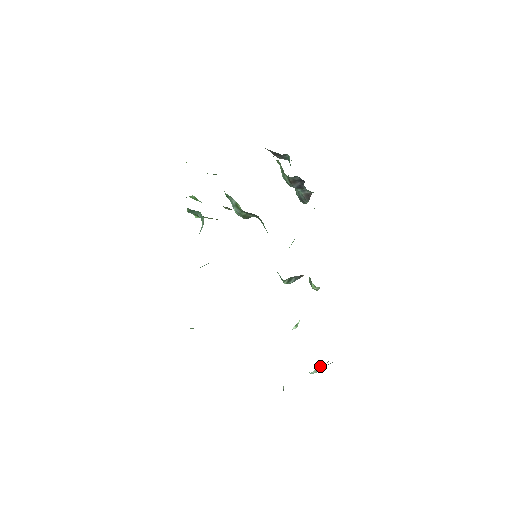
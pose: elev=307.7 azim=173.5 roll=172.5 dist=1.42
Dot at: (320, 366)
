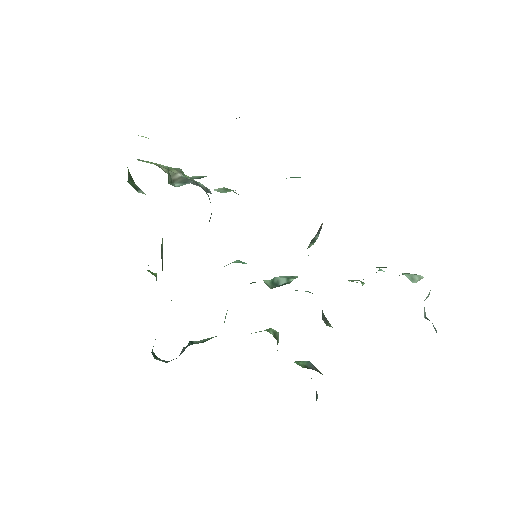
Dot at: occluded
